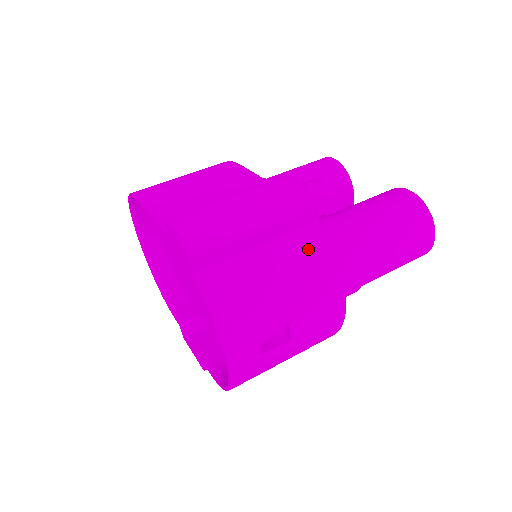
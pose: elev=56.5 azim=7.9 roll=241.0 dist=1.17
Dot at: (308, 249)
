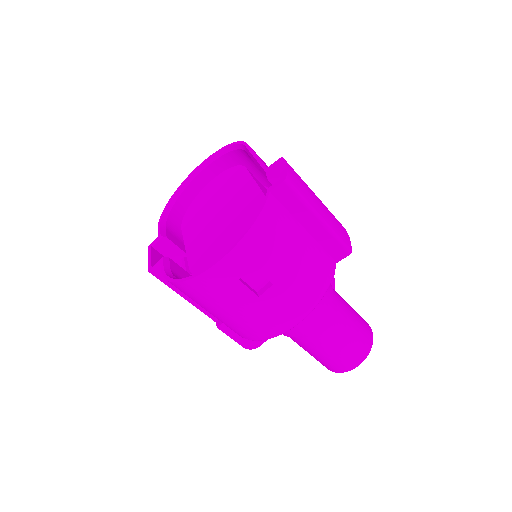
Dot at: (323, 266)
